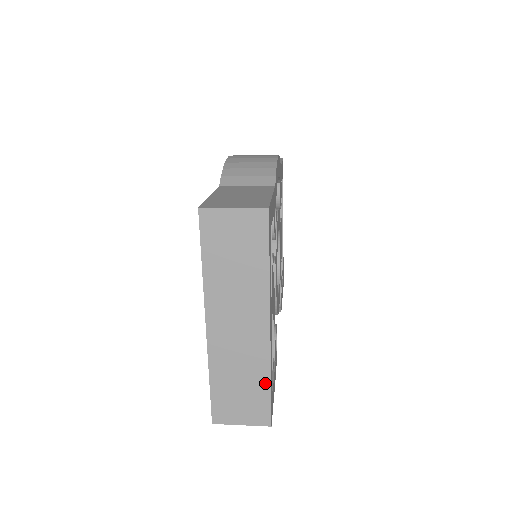
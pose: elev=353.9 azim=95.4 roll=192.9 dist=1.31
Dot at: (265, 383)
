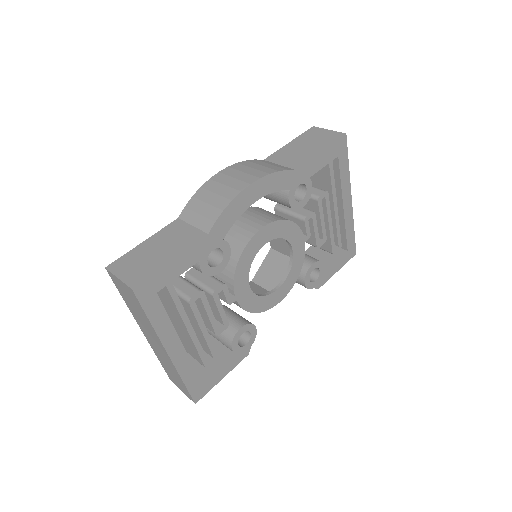
Dot at: (181, 381)
